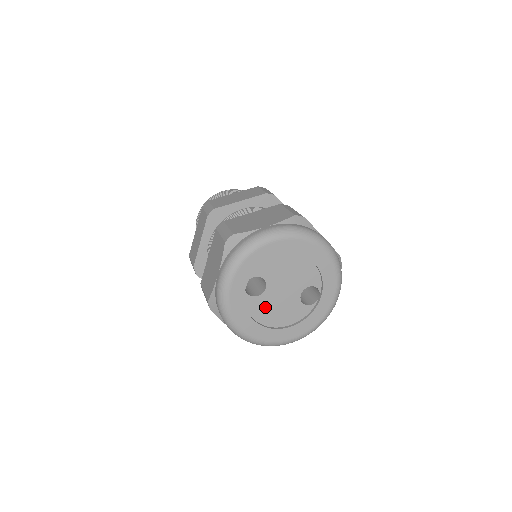
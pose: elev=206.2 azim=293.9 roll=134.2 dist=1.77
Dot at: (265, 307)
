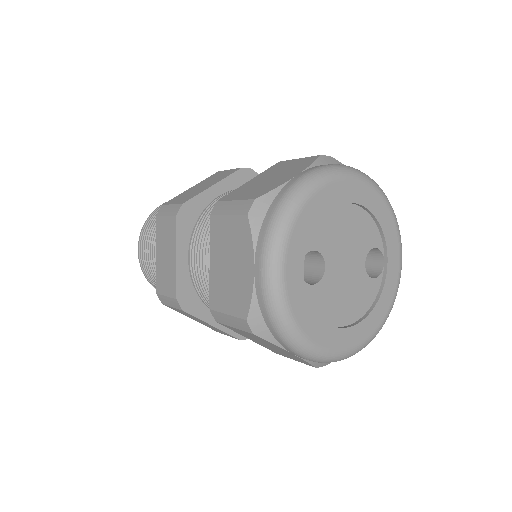
Dot at: (331, 297)
